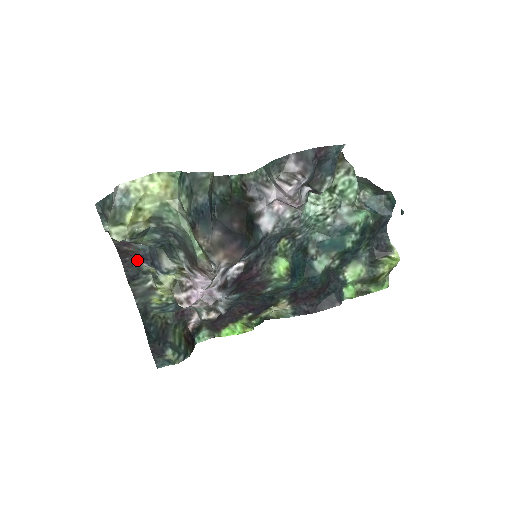
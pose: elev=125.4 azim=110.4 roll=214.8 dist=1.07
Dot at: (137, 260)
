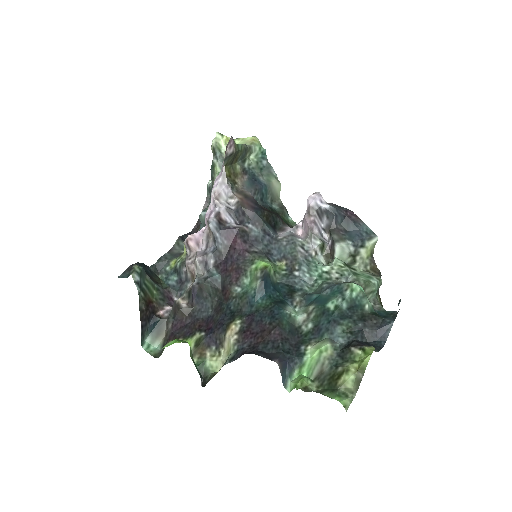
Dot at: occluded
